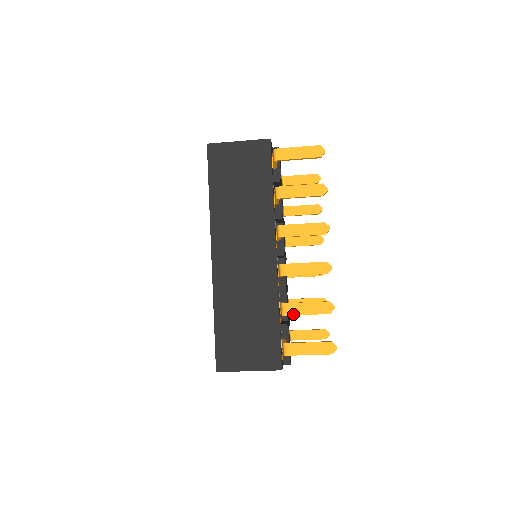
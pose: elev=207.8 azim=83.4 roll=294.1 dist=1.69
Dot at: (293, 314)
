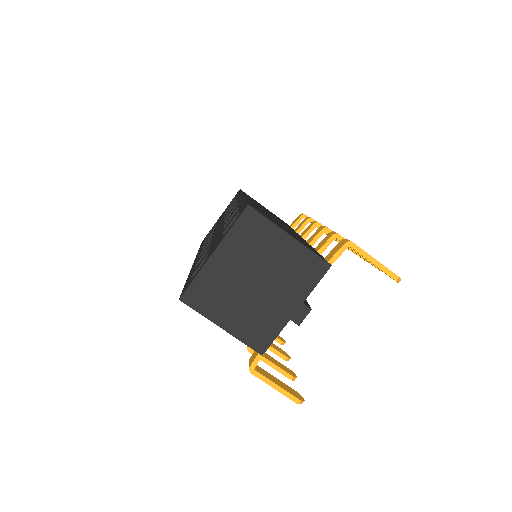
Dot at: occluded
